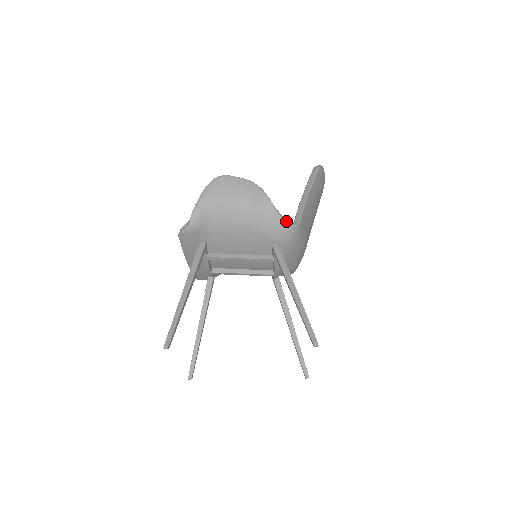
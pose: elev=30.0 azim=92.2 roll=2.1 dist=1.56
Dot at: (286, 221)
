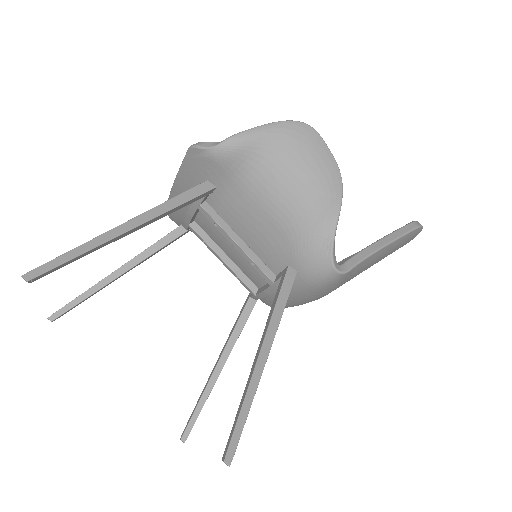
Dot at: (334, 256)
